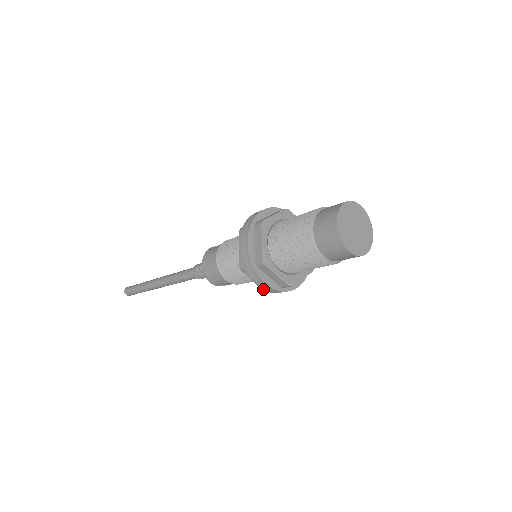
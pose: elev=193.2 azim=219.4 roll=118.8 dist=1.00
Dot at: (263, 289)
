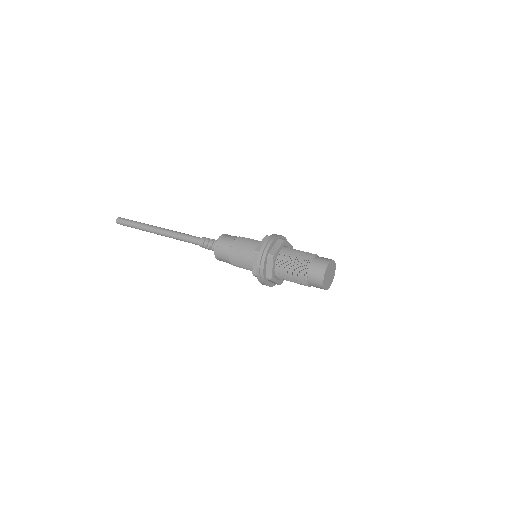
Dot at: occluded
